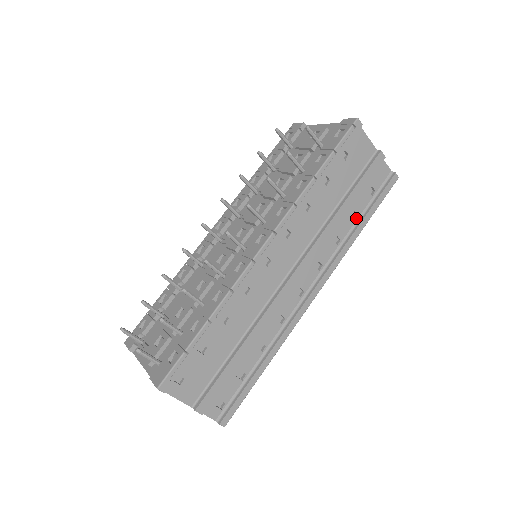
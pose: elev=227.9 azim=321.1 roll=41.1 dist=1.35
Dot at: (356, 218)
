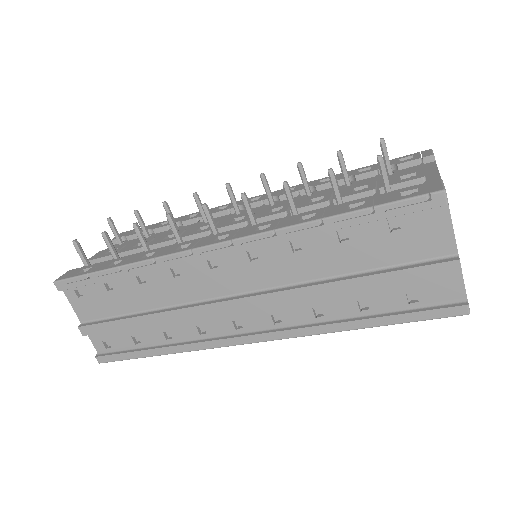
Dot at: (364, 310)
